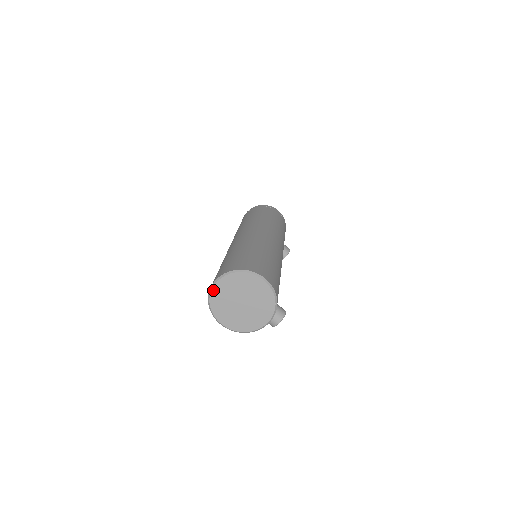
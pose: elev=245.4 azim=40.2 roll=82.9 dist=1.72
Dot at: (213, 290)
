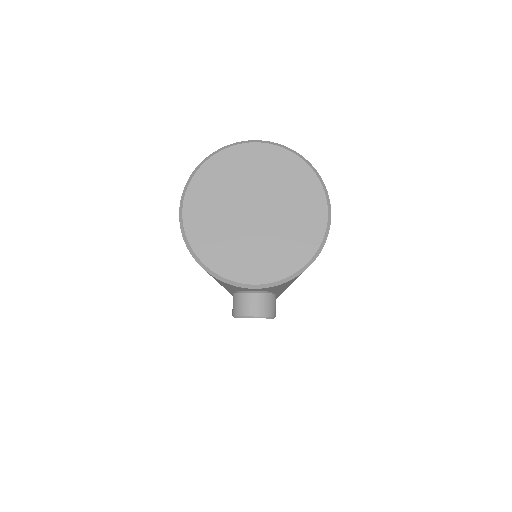
Dot at: (236, 148)
